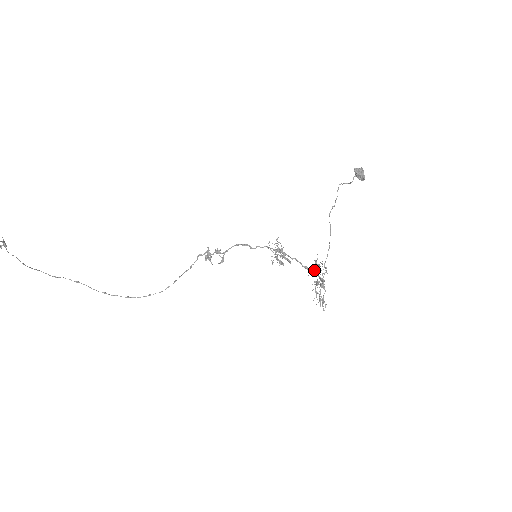
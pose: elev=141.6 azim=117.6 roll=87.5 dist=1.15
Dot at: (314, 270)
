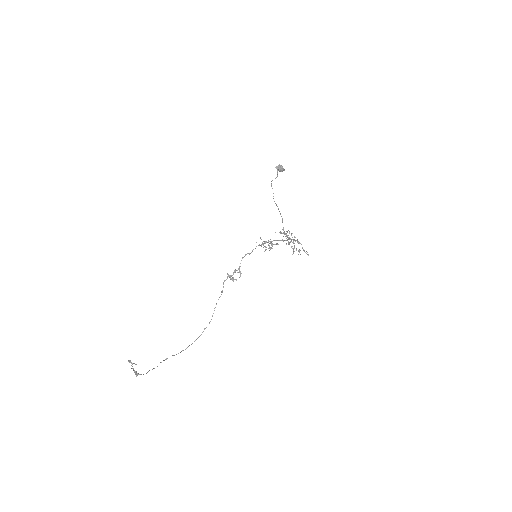
Dot at: occluded
